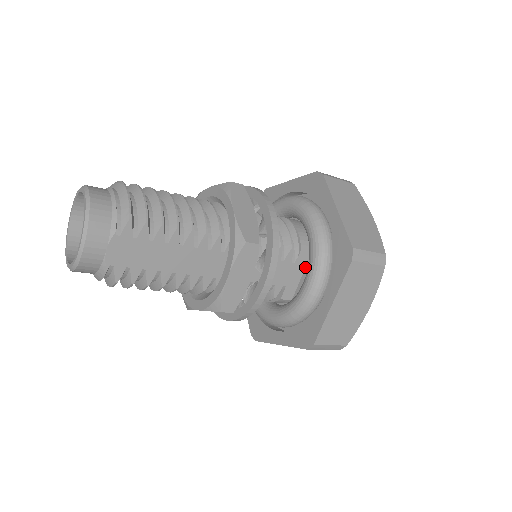
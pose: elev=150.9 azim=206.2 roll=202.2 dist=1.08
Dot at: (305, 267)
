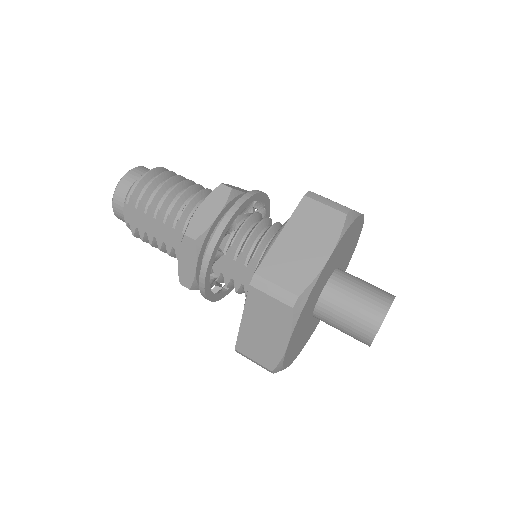
Dot at: occluded
